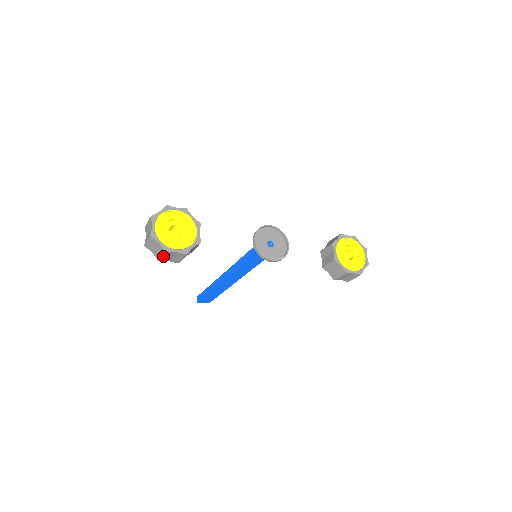
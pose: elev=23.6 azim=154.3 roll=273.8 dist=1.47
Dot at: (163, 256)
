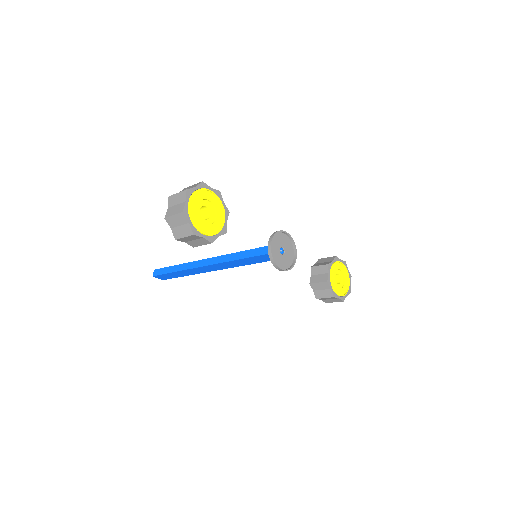
Dot at: (185, 237)
